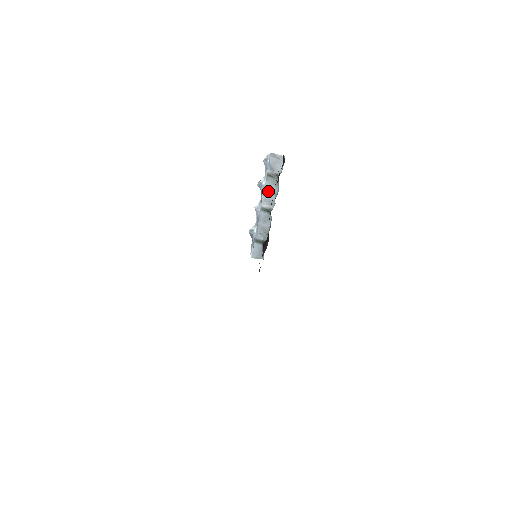
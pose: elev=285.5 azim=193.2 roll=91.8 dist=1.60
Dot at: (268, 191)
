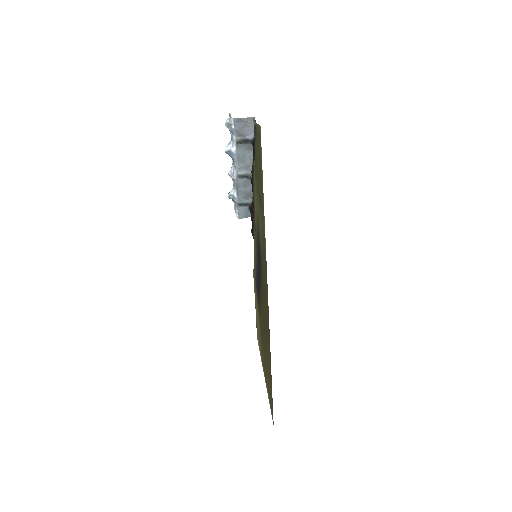
Dot at: (241, 158)
